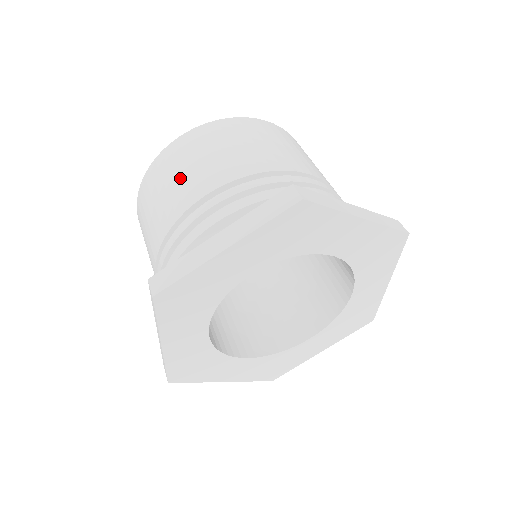
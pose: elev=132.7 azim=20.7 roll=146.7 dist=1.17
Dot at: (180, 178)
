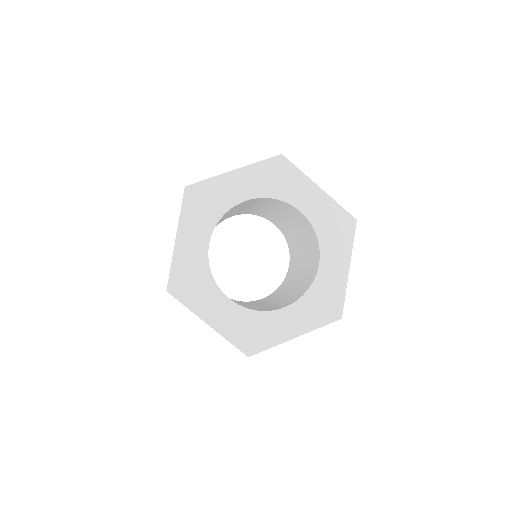
Dot at: occluded
